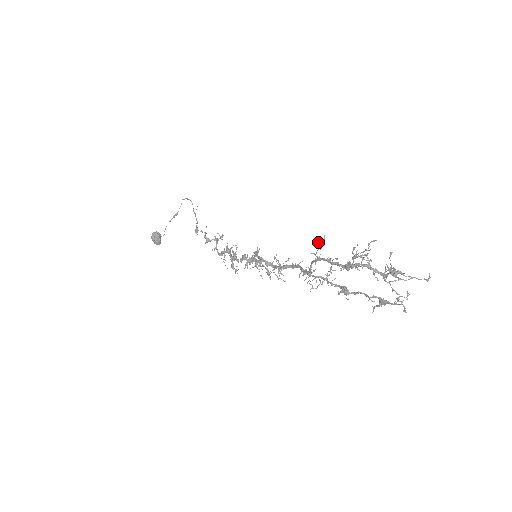
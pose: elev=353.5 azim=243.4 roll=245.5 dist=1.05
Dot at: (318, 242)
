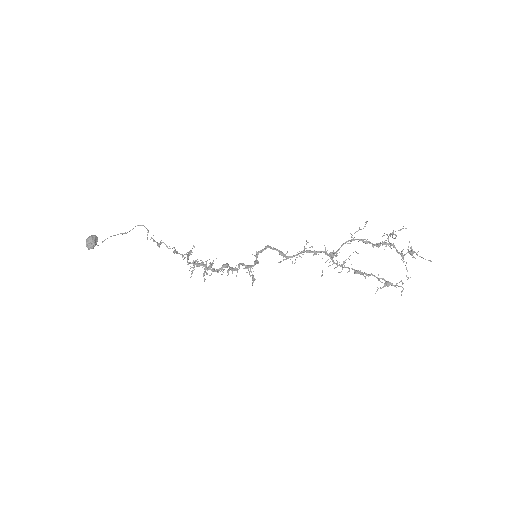
Dot at: occluded
